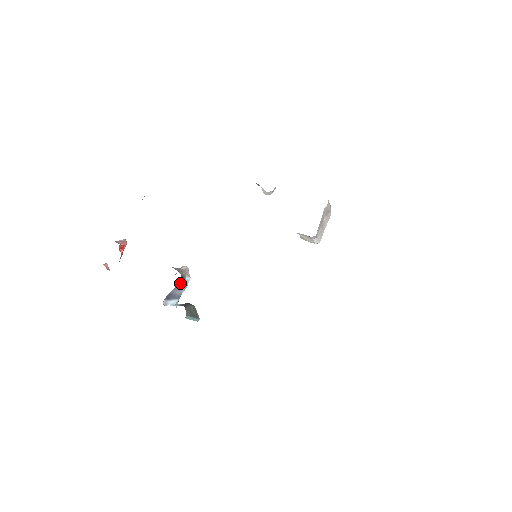
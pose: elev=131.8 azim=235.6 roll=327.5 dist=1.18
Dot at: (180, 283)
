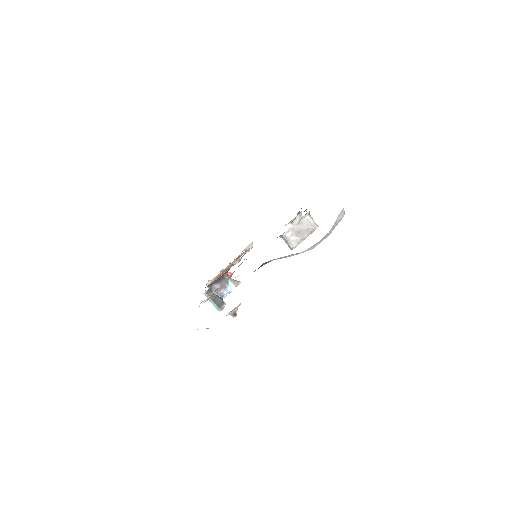
Dot at: (223, 282)
